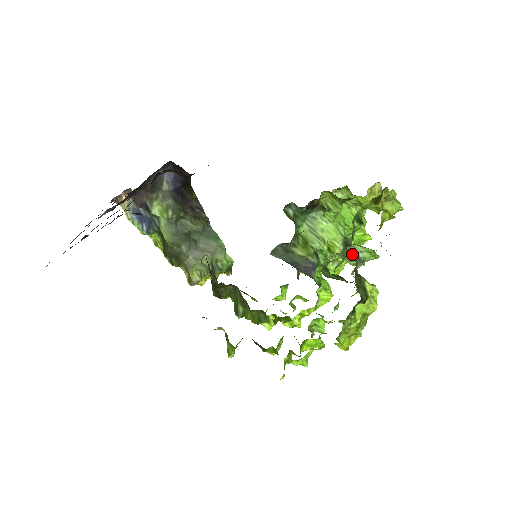
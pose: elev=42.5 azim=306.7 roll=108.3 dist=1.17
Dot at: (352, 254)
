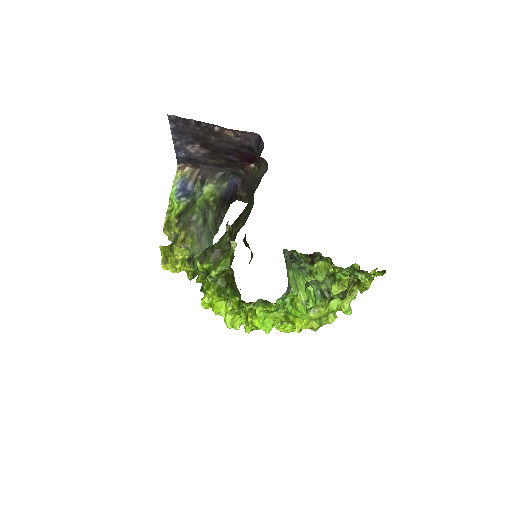
Dot at: (327, 292)
